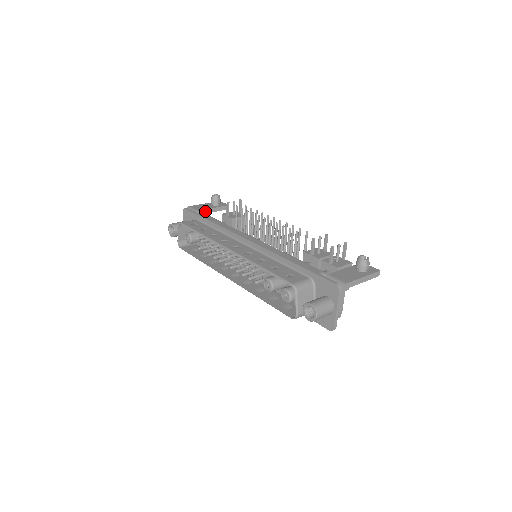
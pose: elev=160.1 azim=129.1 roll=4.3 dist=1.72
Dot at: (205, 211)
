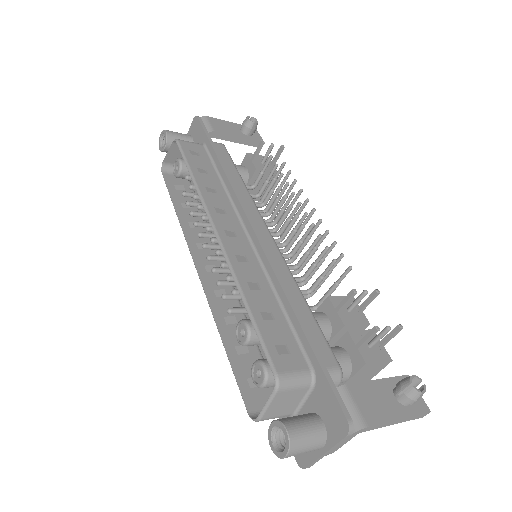
Dot at: (225, 136)
